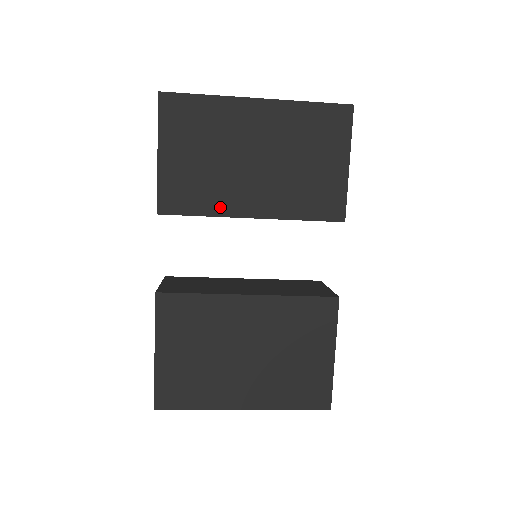
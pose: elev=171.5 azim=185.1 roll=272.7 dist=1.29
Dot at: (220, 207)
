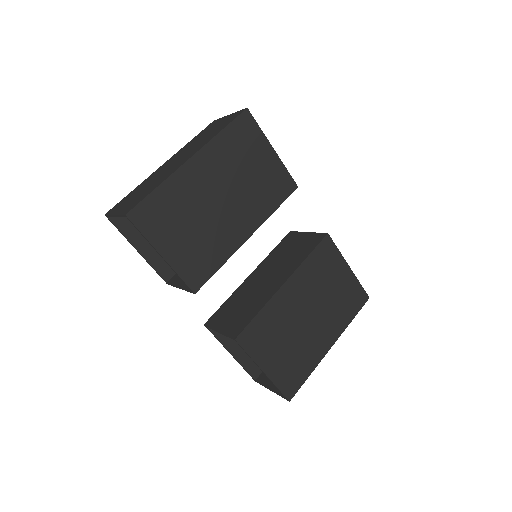
Dot at: (227, 250)
